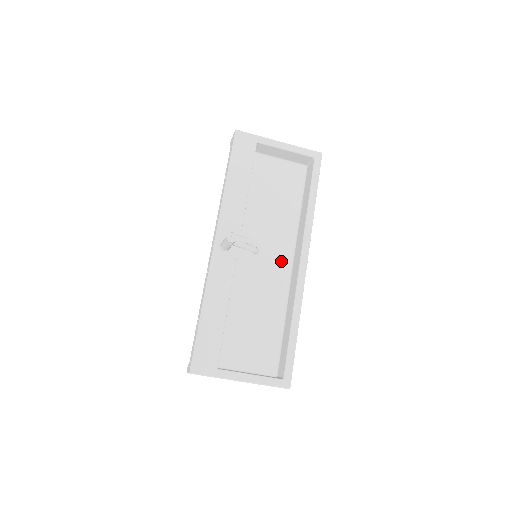
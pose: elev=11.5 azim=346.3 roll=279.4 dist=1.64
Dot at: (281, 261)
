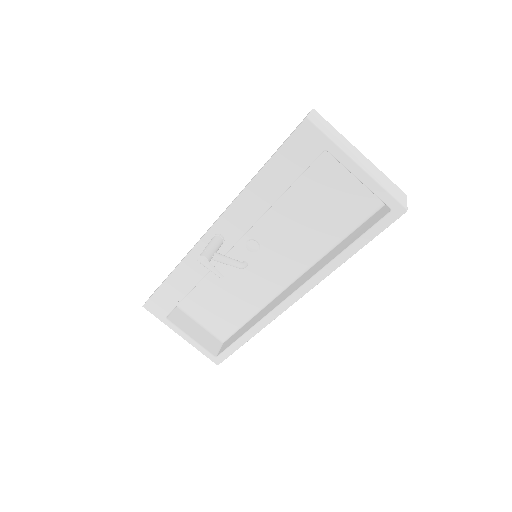
Dot at: (285, 270)
